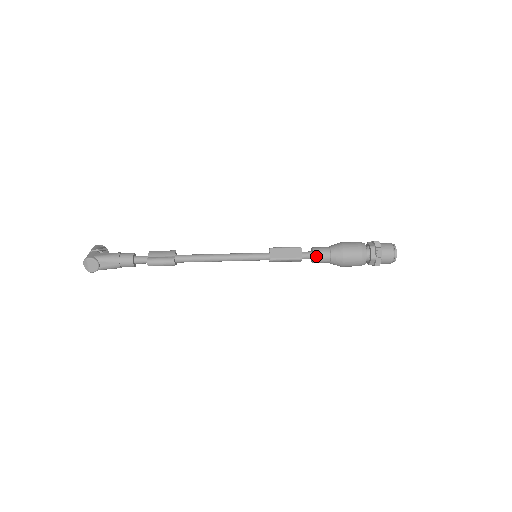
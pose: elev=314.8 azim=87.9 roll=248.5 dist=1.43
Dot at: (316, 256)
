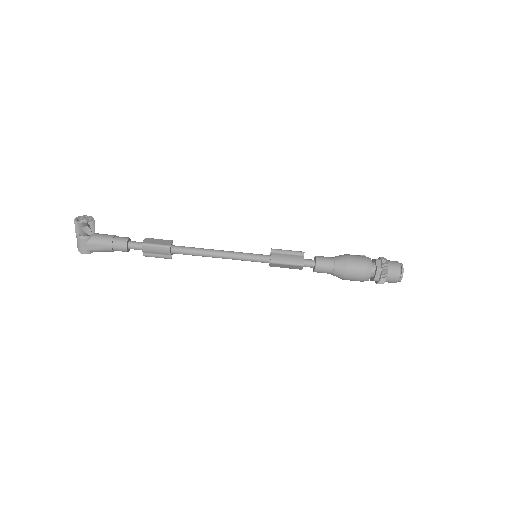
Dot at: occluded
